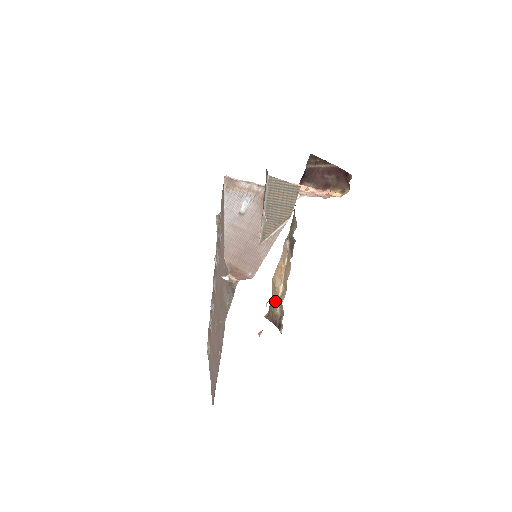
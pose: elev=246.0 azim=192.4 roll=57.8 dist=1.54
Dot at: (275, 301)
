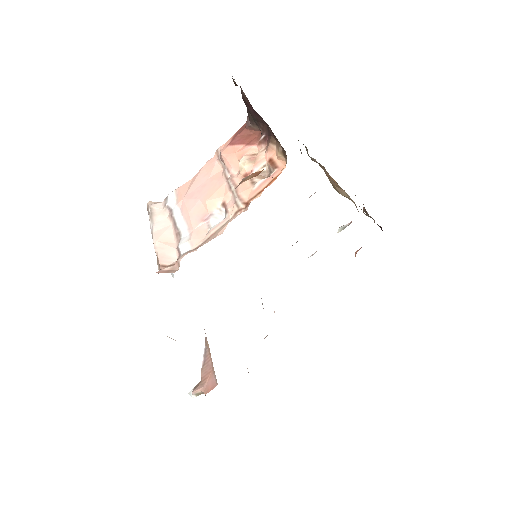
Dot at: occluded
